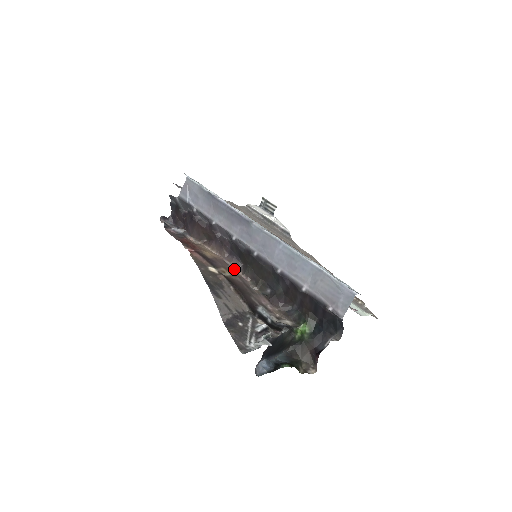
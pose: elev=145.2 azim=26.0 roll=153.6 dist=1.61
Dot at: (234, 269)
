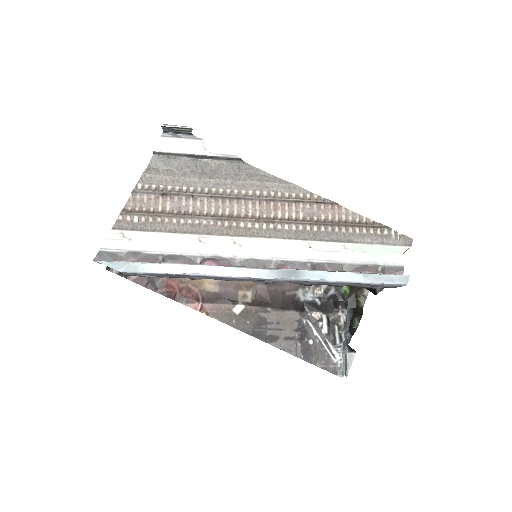
Dot at: occluded
